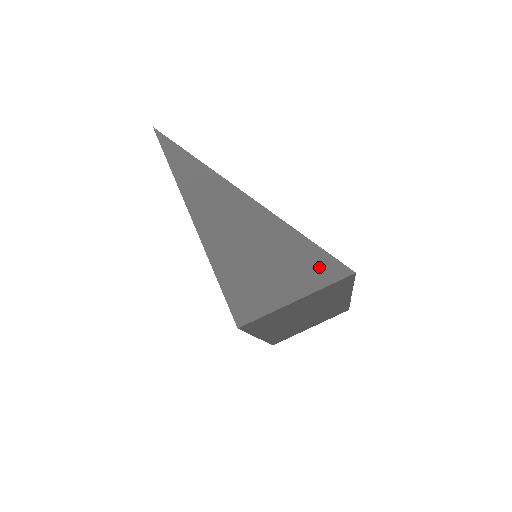
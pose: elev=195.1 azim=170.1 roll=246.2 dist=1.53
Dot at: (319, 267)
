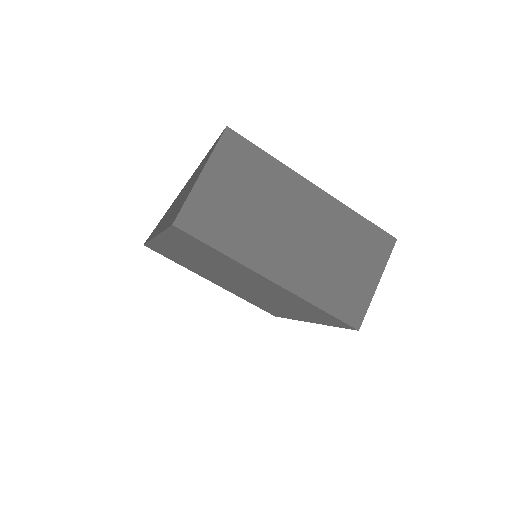
Dot at: occluded
